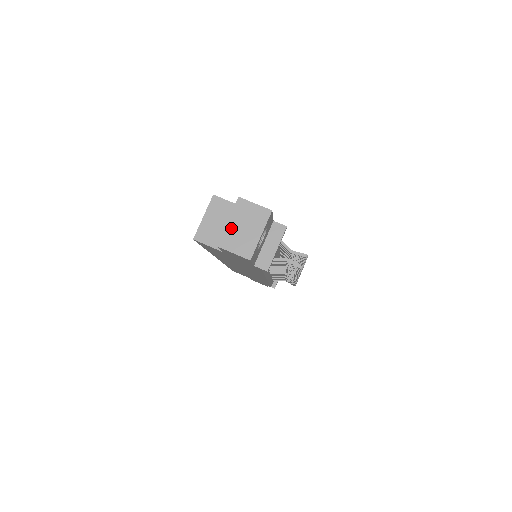
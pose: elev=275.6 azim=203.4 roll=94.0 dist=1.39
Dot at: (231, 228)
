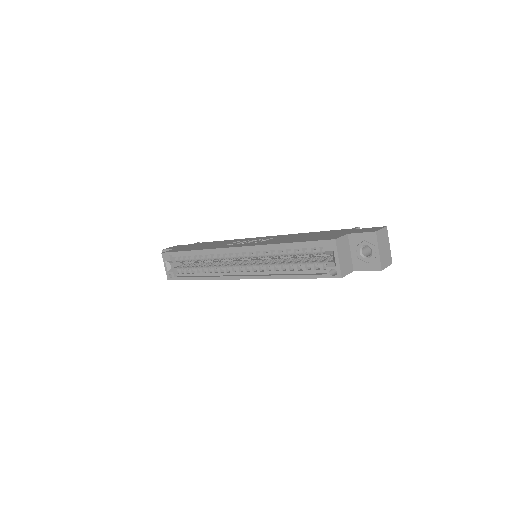
Dot at: (381, 254)
